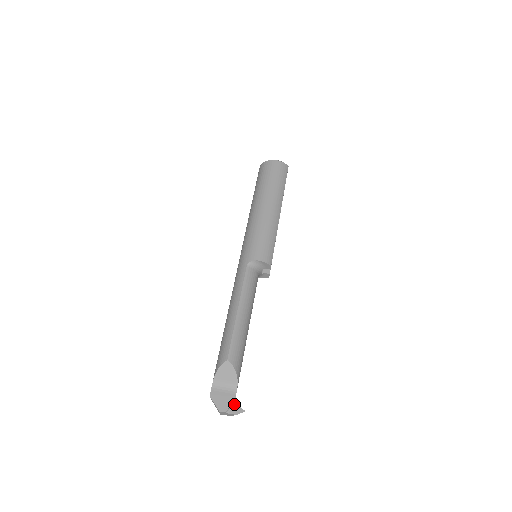
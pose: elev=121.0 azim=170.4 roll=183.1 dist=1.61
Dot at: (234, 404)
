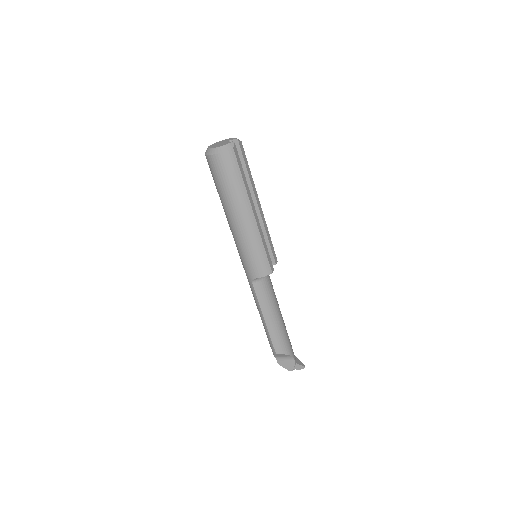
Dot at: (296, 364)
